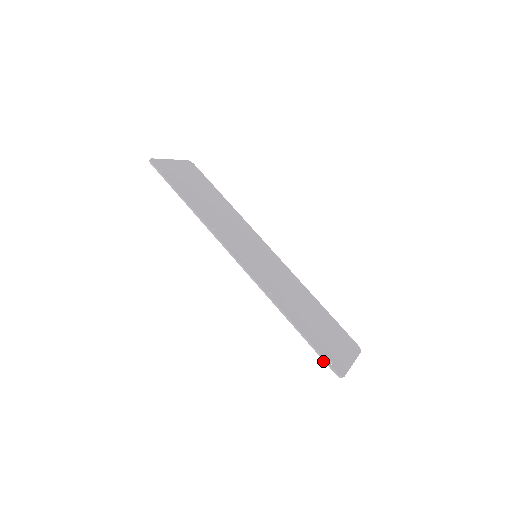
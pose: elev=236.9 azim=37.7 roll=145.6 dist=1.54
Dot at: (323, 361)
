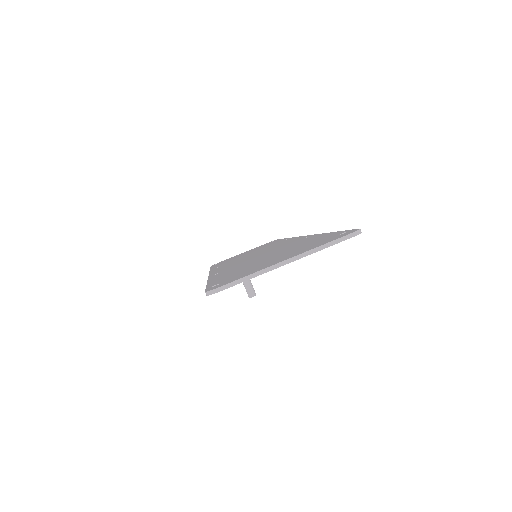
Dot at: occluded
